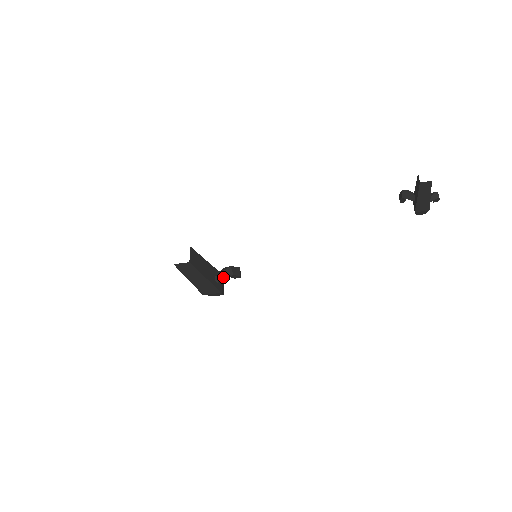
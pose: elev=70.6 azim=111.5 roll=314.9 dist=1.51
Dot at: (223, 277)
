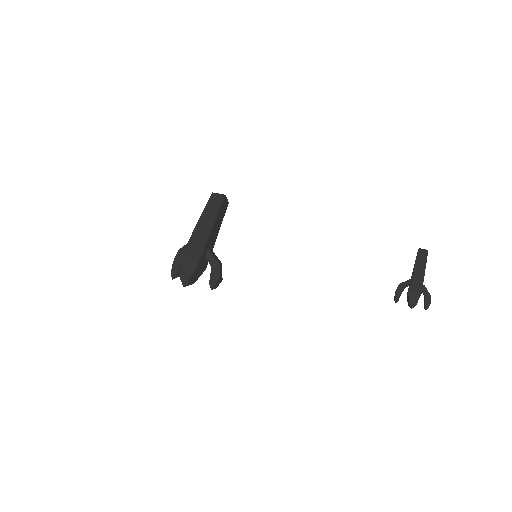
Dot at: (214, 255)
